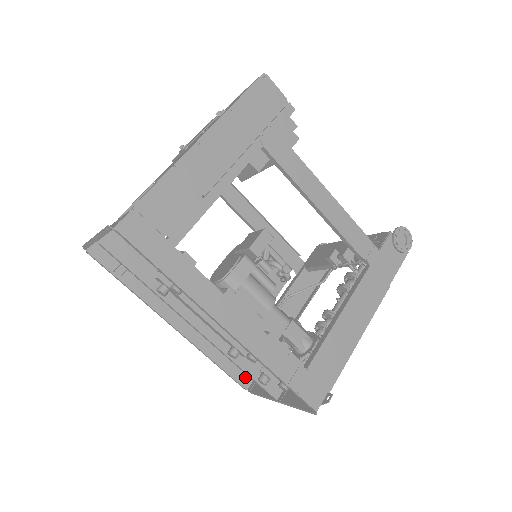
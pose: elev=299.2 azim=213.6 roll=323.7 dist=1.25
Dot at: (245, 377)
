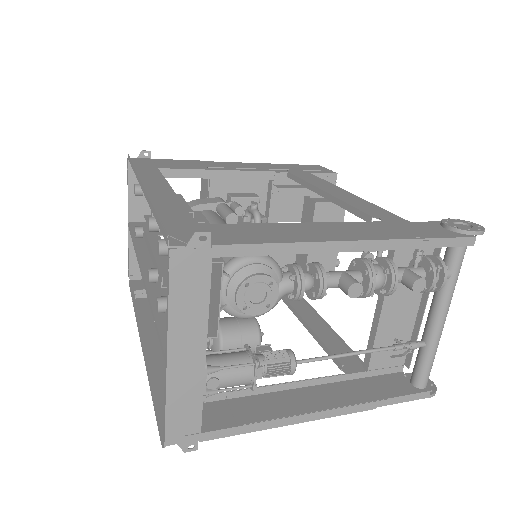
Dot at: occluded
